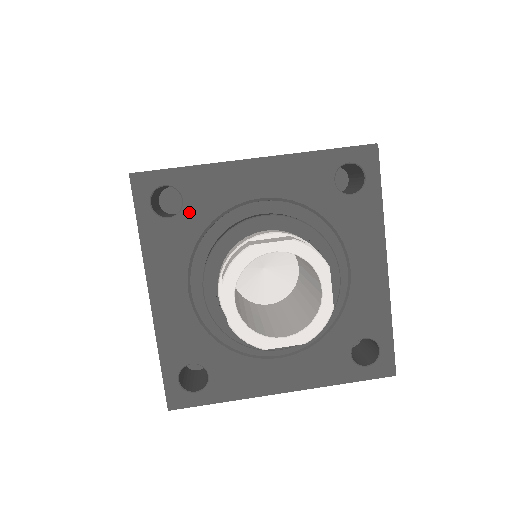
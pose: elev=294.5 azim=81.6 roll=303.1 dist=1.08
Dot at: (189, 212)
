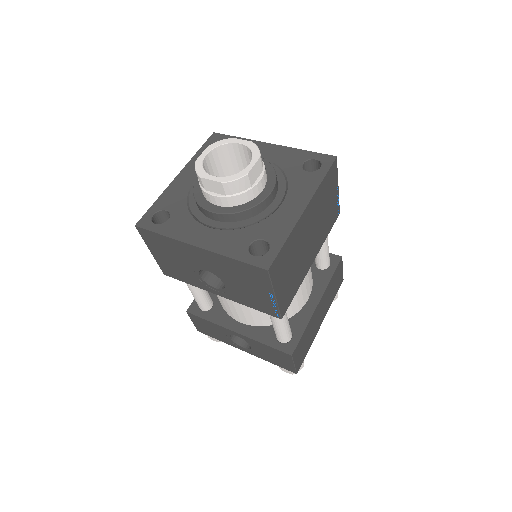
Dot at: (174, 210)
